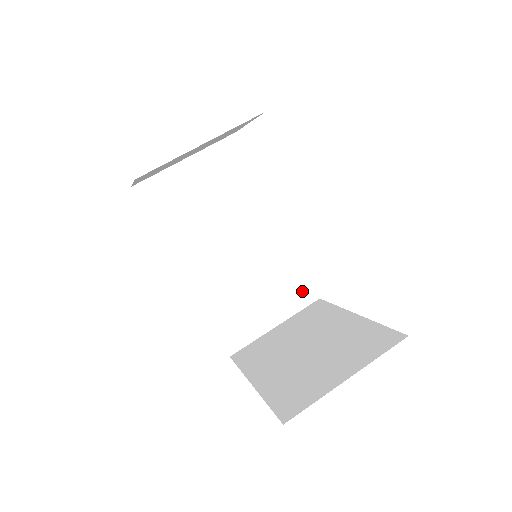
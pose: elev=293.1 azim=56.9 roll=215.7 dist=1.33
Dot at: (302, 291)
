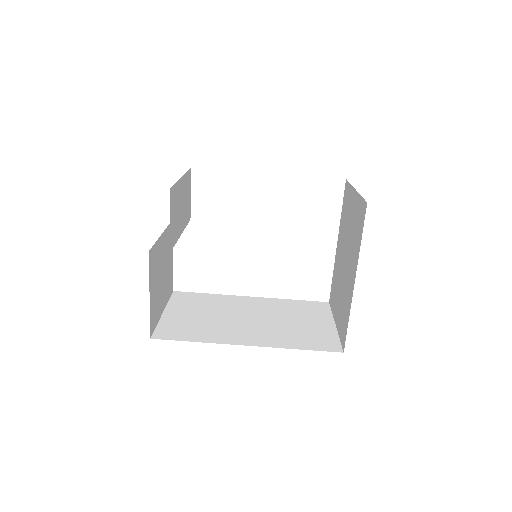
Dot at: (316, 306)
